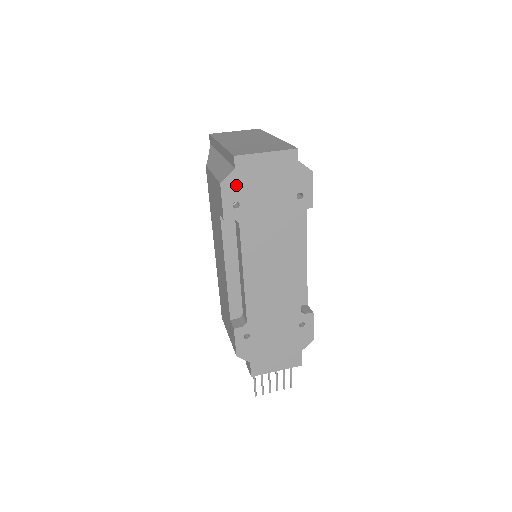
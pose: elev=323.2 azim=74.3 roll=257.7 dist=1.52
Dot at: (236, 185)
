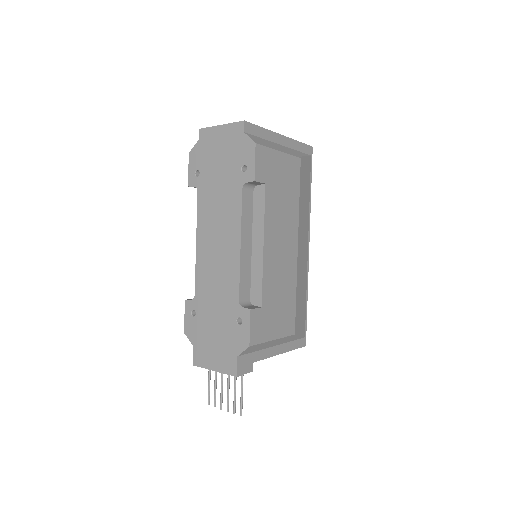
Dot at: (199, 155)
